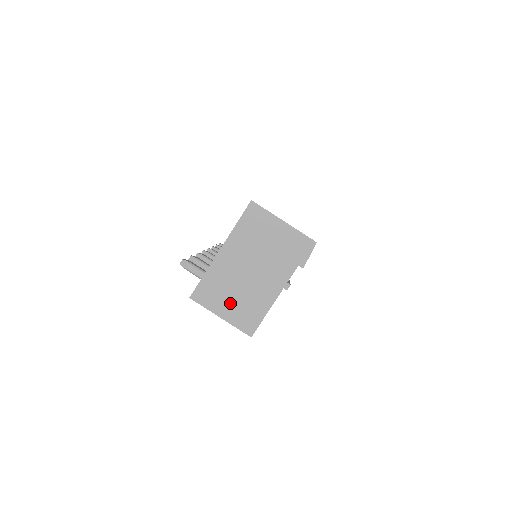
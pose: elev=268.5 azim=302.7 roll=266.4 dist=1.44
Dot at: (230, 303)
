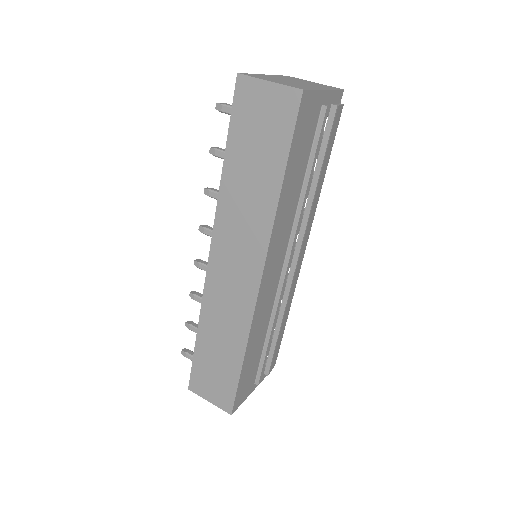
Dot at: (278, 81)
